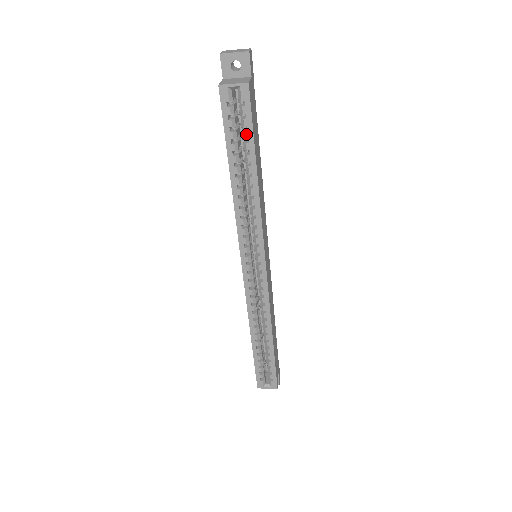
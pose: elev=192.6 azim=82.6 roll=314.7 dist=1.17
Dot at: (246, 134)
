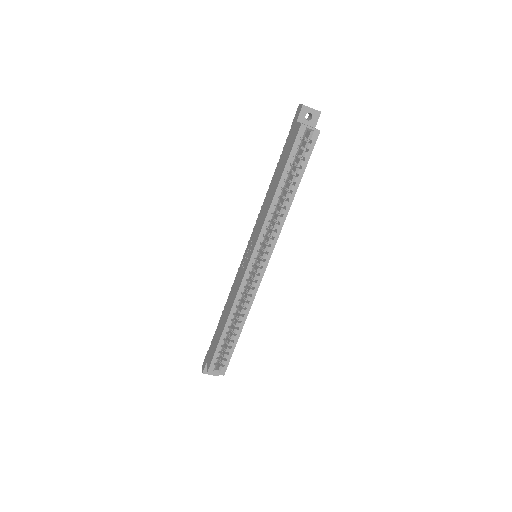
Dot at: (302, 163)
